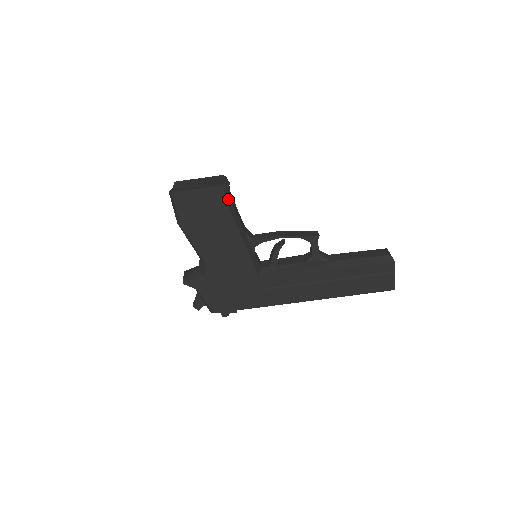
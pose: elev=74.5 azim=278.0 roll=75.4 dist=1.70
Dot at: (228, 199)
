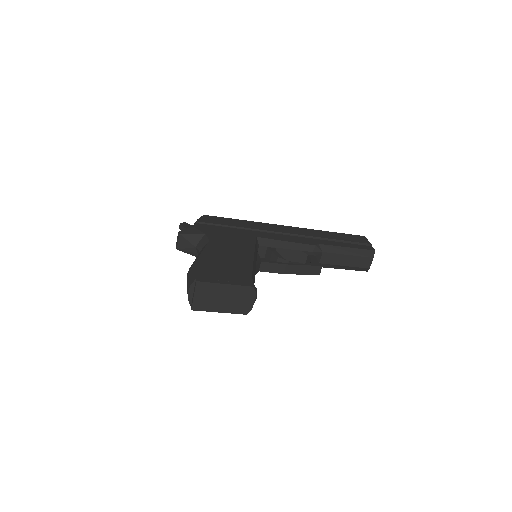
Dot at: occluded
